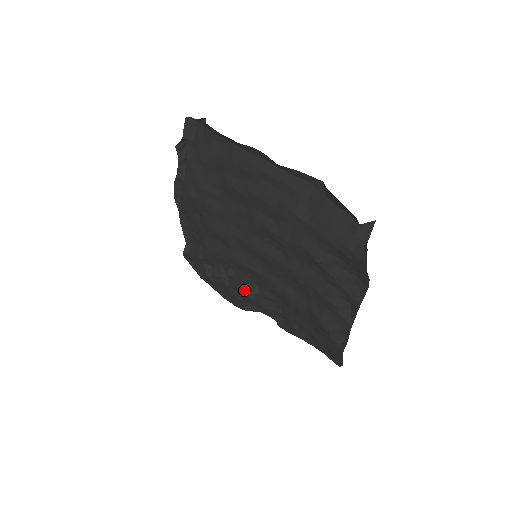
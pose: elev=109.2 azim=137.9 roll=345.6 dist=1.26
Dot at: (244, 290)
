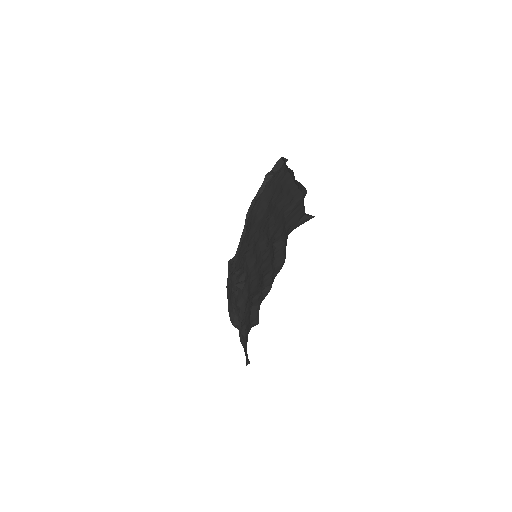
Dot at: occluded
